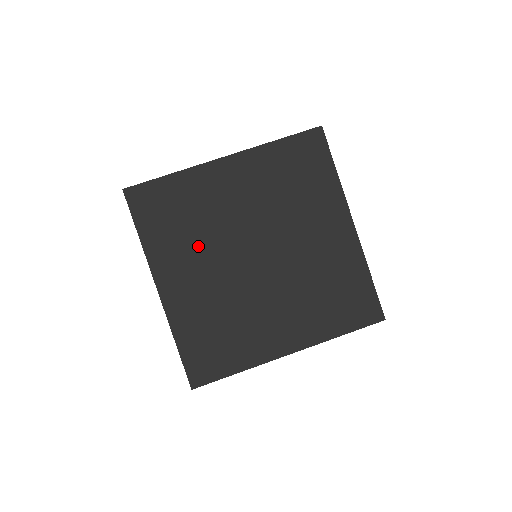
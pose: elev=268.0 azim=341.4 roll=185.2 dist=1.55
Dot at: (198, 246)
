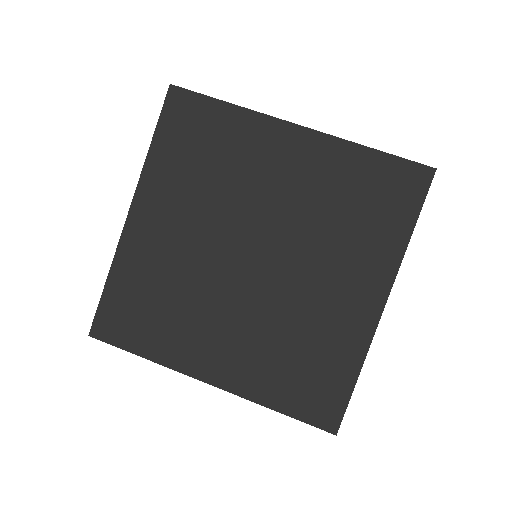
Dot at: (195, 309)
